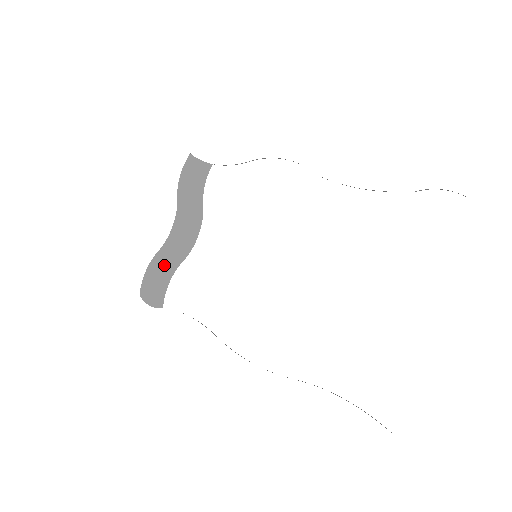
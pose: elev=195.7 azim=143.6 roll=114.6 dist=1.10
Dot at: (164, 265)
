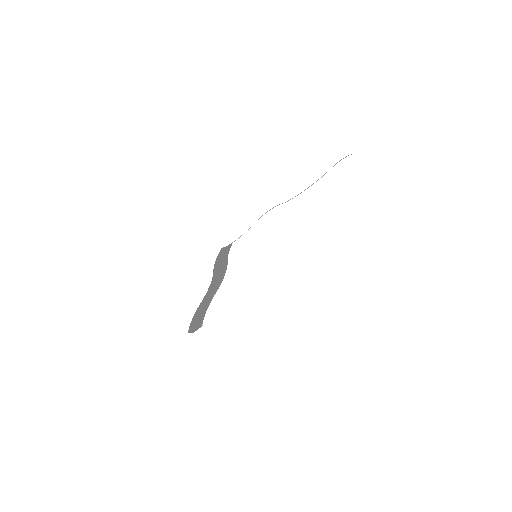
Dot at: (204, 305)
